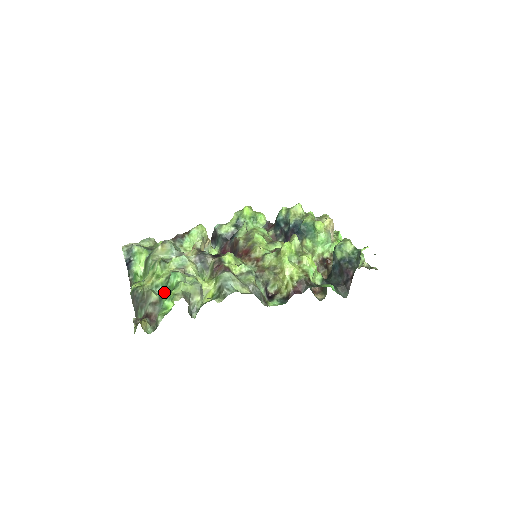
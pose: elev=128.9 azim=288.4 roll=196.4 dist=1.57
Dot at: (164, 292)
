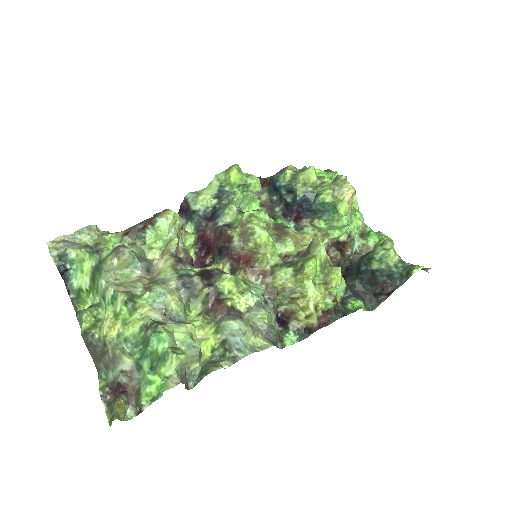
Dot at: (144, 360)
